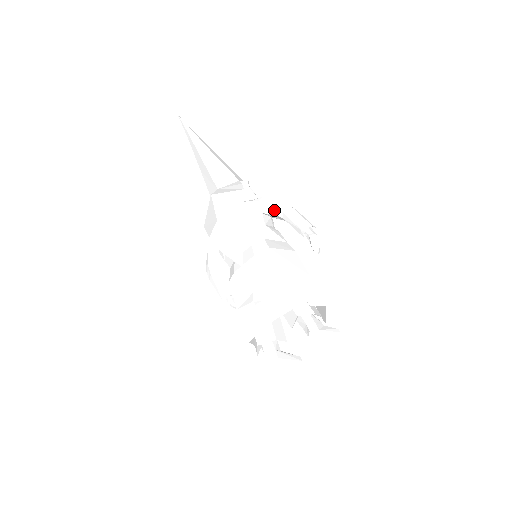
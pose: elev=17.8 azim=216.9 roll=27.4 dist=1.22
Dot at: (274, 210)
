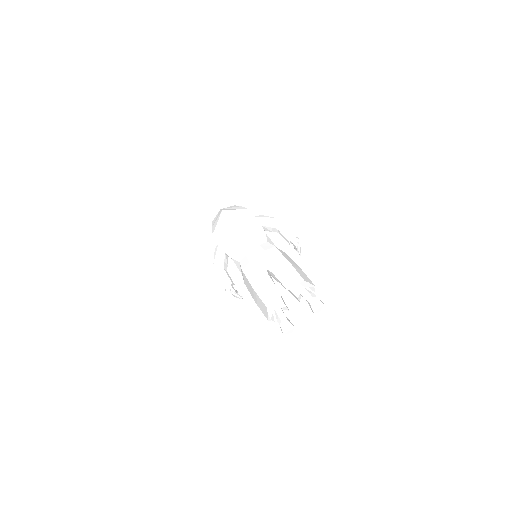
Dot at: (273, 223)
